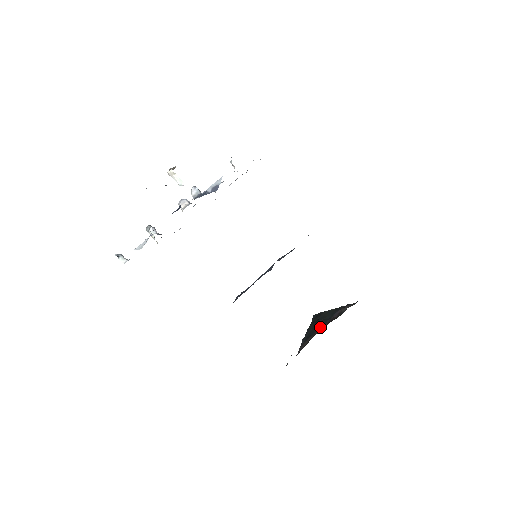
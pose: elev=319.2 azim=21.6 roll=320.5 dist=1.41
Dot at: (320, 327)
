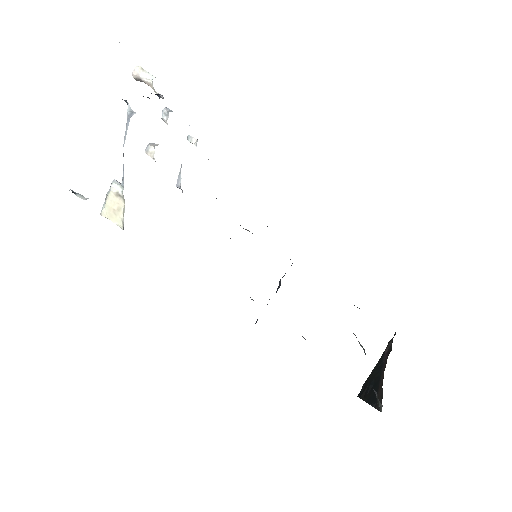
Dot at: (379, 378)
